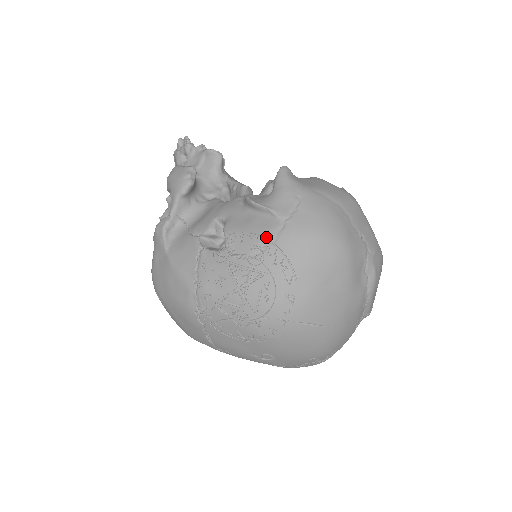
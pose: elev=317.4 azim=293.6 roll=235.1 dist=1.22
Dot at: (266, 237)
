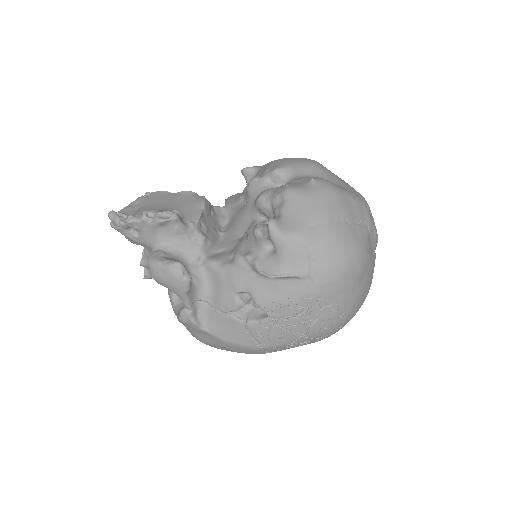
Dot at: (303, 298)
